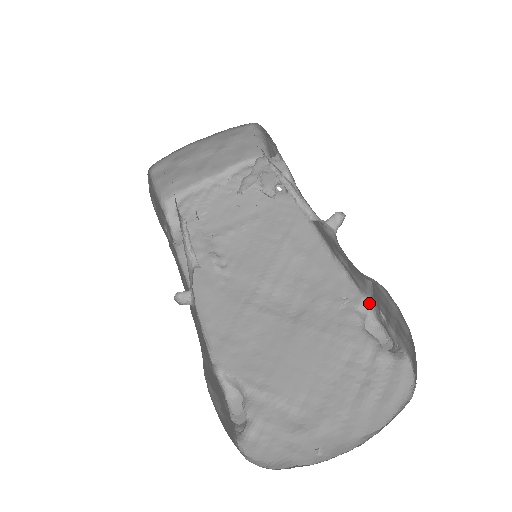
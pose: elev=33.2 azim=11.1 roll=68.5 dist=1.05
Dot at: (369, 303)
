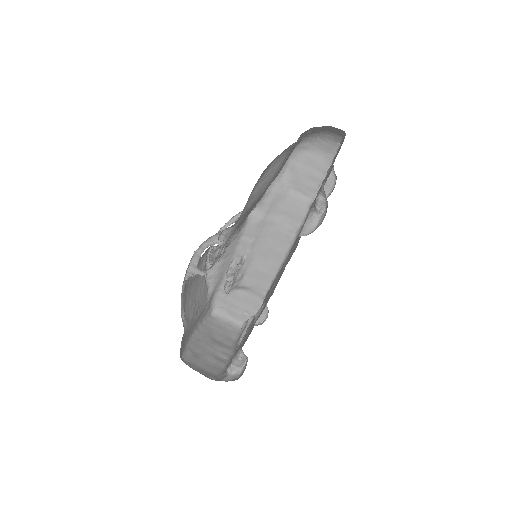
Dot at: occluded
